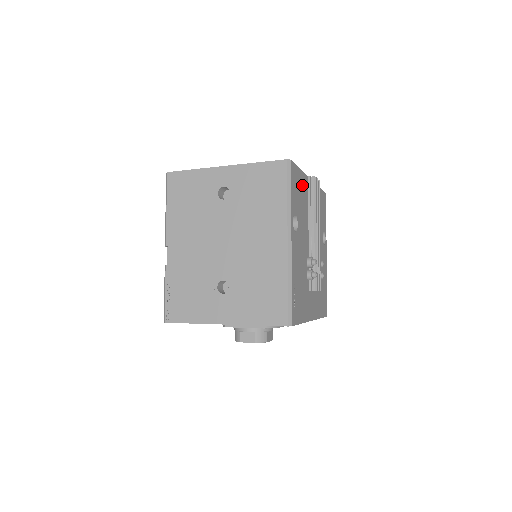
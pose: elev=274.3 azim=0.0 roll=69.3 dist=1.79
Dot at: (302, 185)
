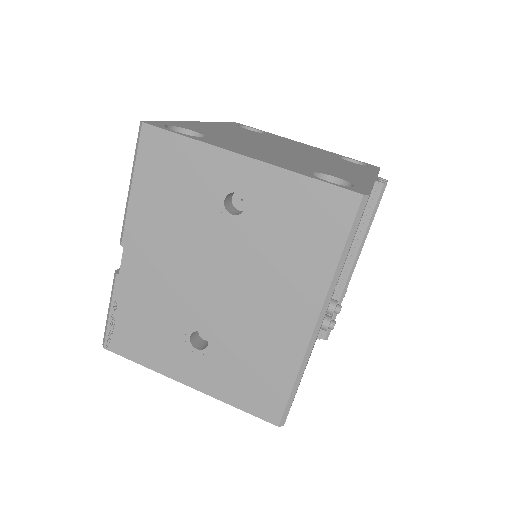
Dot at: occluded
